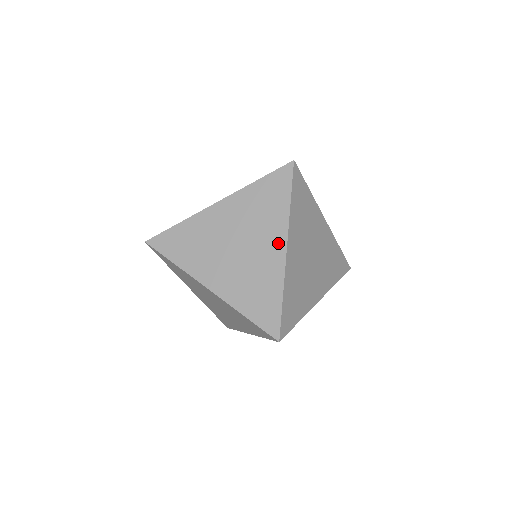
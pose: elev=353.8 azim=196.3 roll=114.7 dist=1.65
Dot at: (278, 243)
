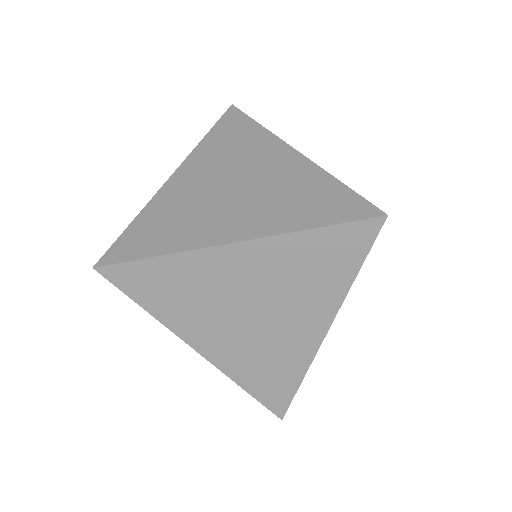
Dot at: (317, 323)
